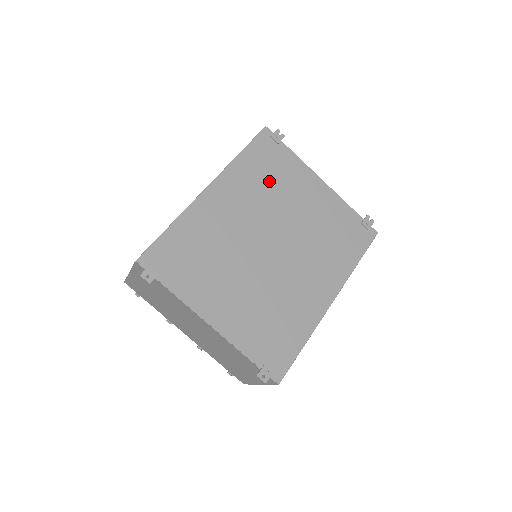
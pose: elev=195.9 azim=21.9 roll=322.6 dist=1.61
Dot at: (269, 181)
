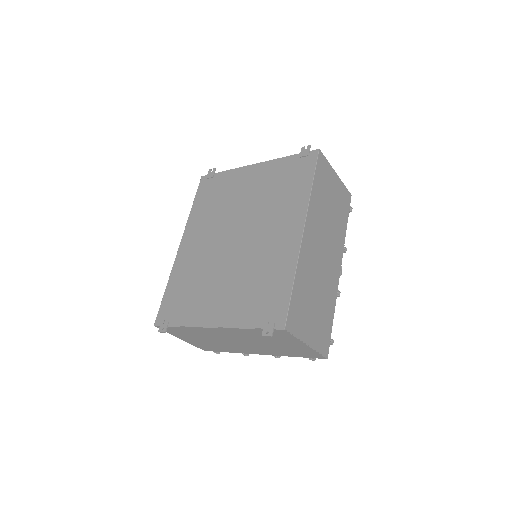
Dot at: (217, 203)
